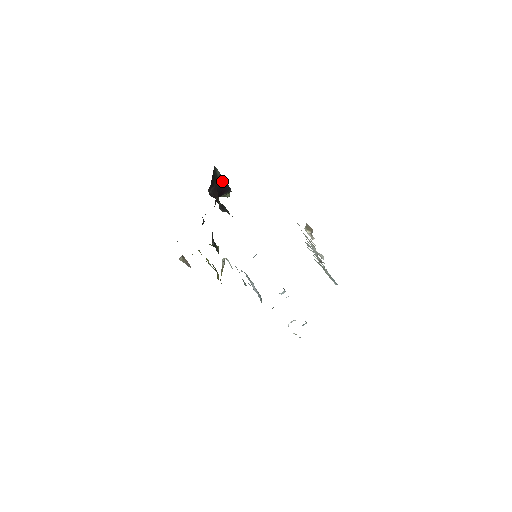
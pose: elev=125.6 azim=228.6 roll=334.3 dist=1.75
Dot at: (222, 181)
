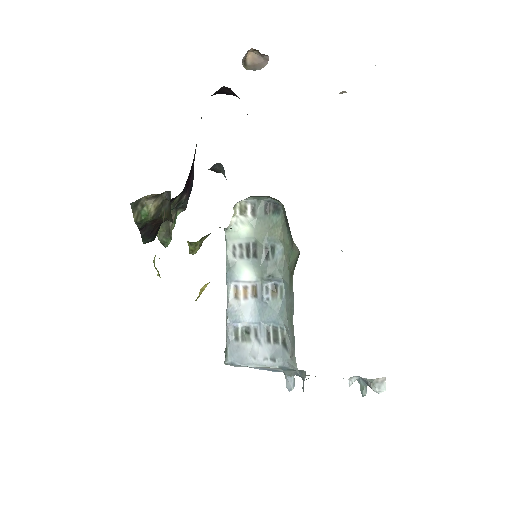
Dot at: (194, 156)
